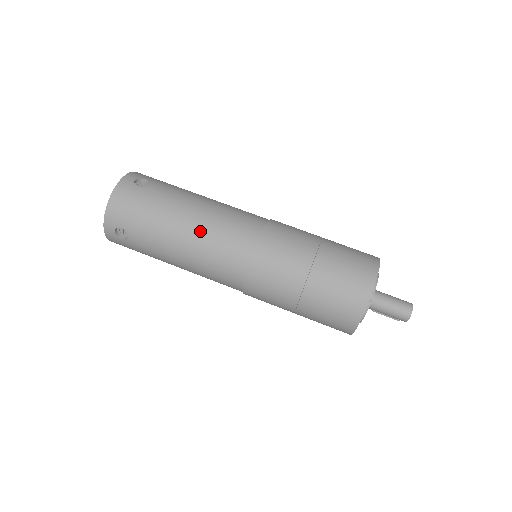
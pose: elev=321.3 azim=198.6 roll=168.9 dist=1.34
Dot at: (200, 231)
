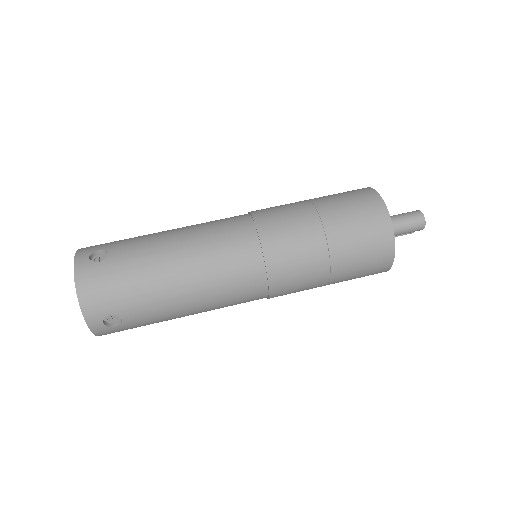
Dot at: (197, 266)
